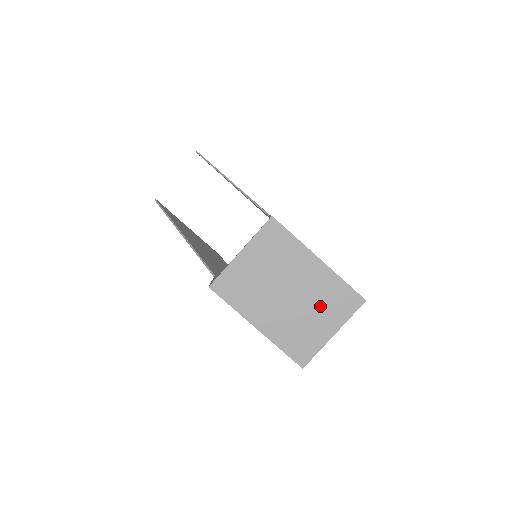
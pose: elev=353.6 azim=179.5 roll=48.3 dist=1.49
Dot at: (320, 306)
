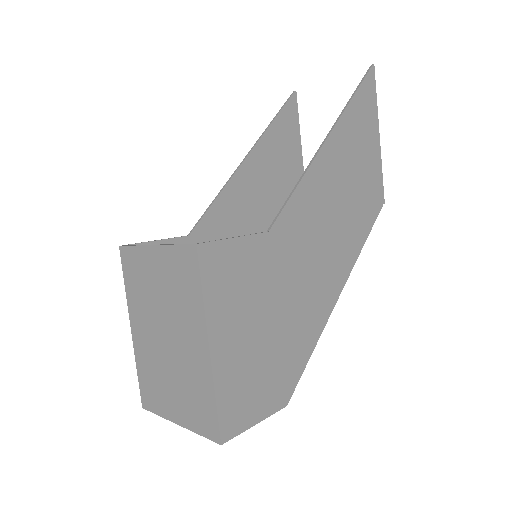
Dot at: (182, 386)
